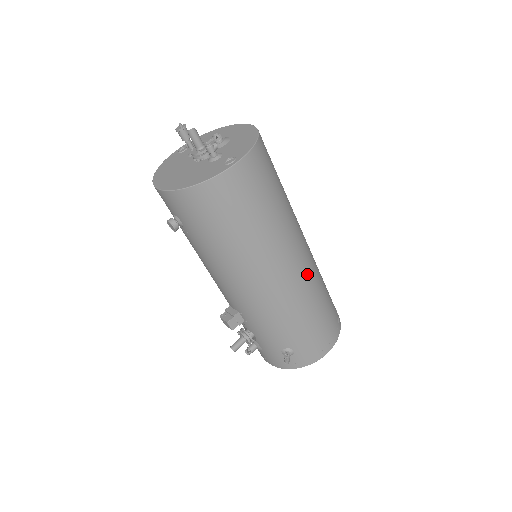
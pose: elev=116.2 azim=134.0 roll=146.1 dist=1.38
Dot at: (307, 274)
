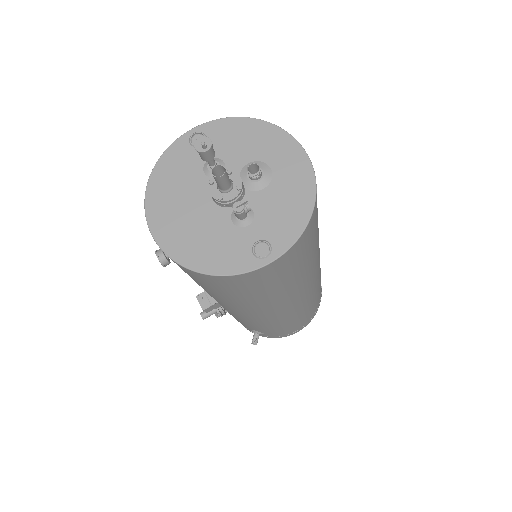
Dot at: (306, 299)
